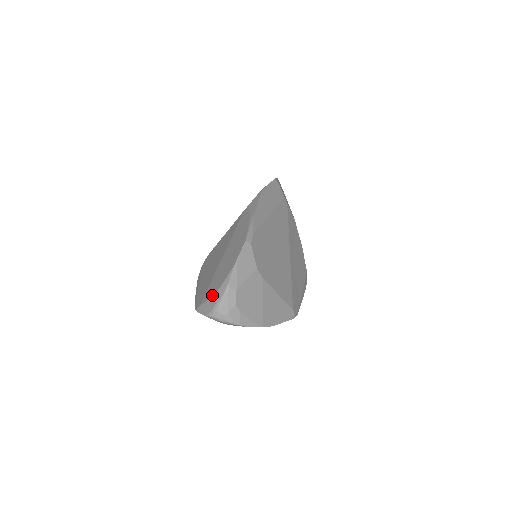
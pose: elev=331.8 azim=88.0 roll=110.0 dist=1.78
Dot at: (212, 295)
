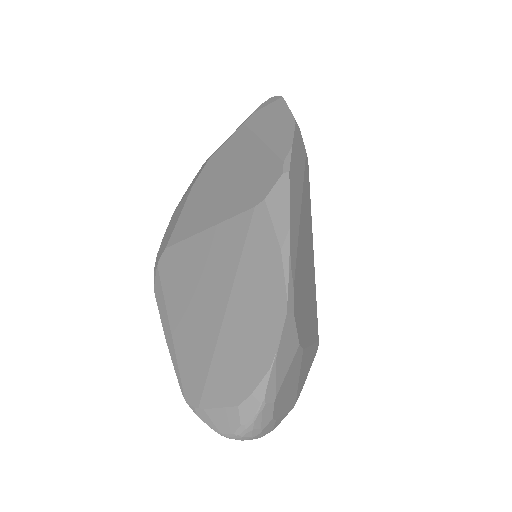
Dot at: (228, 406)
